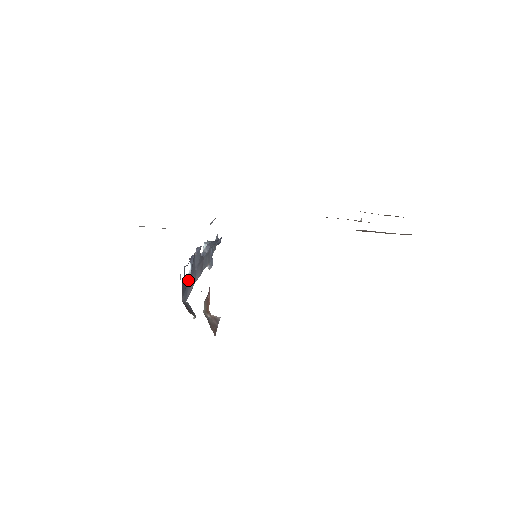
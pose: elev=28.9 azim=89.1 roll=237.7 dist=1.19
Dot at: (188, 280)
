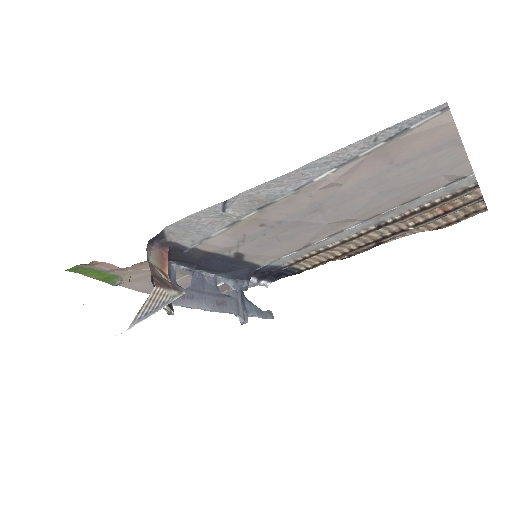
Dot at: (182, 289)
